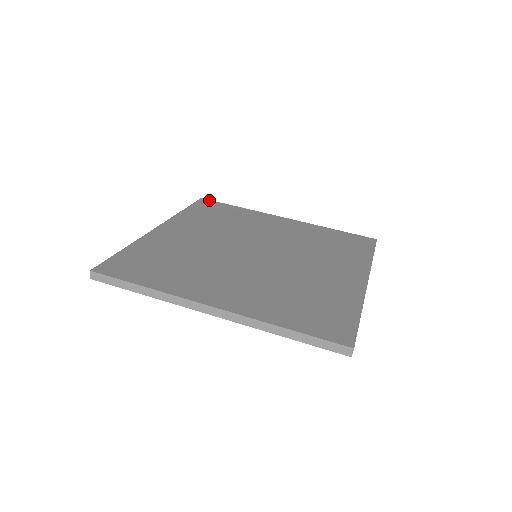
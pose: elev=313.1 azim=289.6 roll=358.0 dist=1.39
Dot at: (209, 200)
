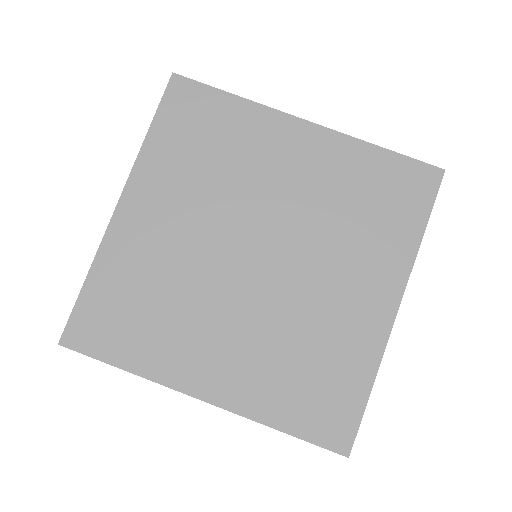
Dot at: (185, 79)
